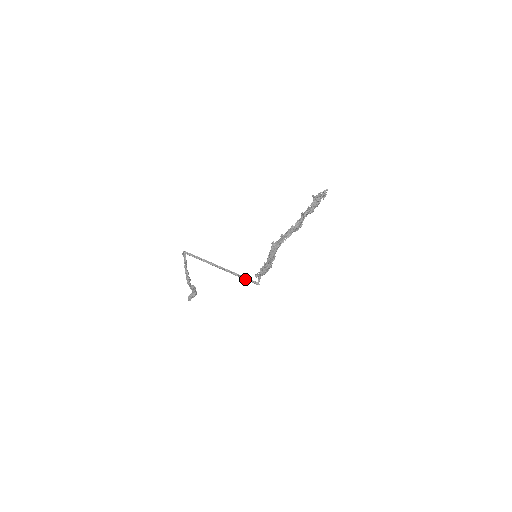
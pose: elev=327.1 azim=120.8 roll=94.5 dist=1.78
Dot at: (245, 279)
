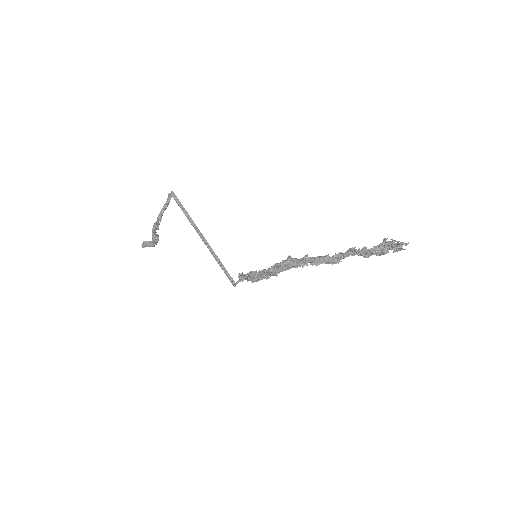
Dot at: (224, 270)
